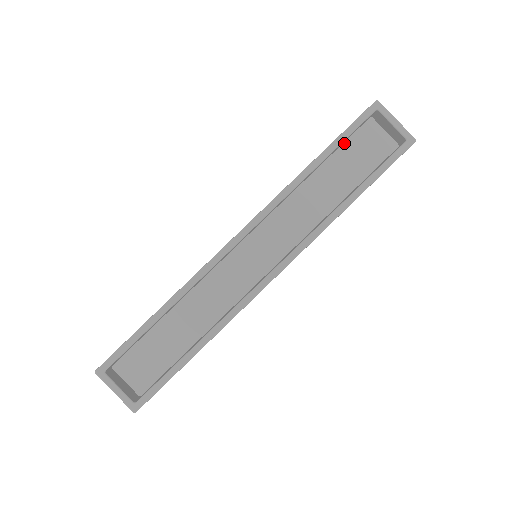
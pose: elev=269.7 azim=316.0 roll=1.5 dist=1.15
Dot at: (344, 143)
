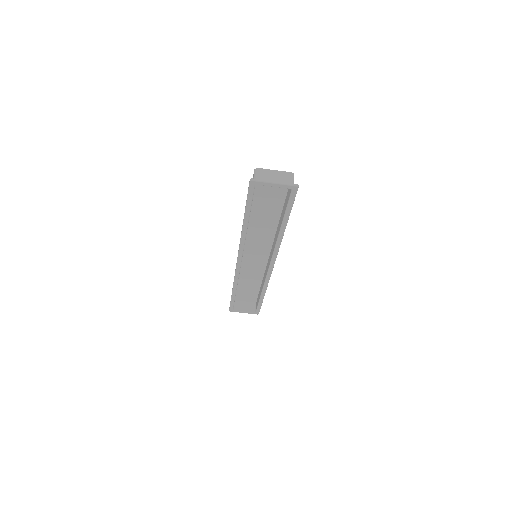
Dot at: occluded
